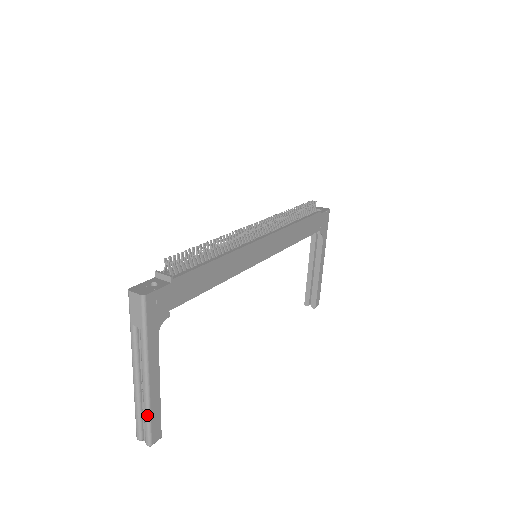
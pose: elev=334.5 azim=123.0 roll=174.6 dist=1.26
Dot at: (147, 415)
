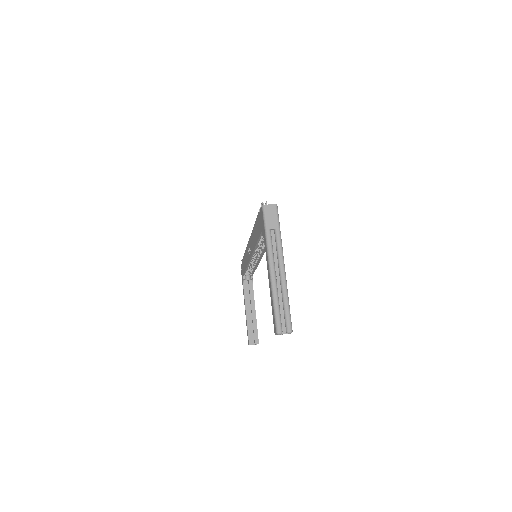
Dot at: (287, 300)
